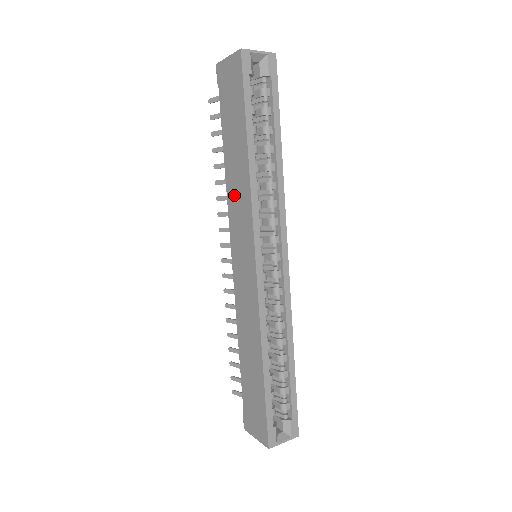
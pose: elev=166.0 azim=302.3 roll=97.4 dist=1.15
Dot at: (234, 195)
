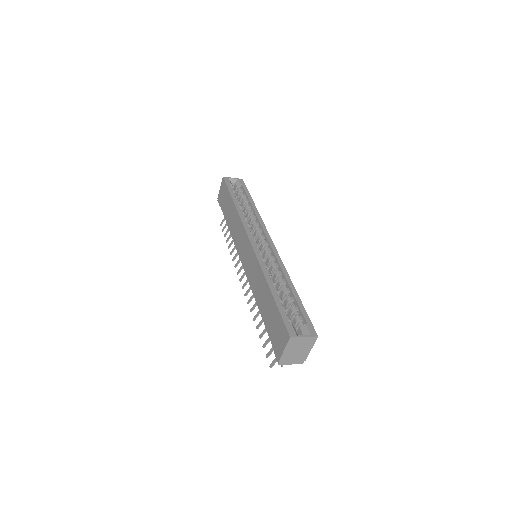
Dot at: (235, 232)
